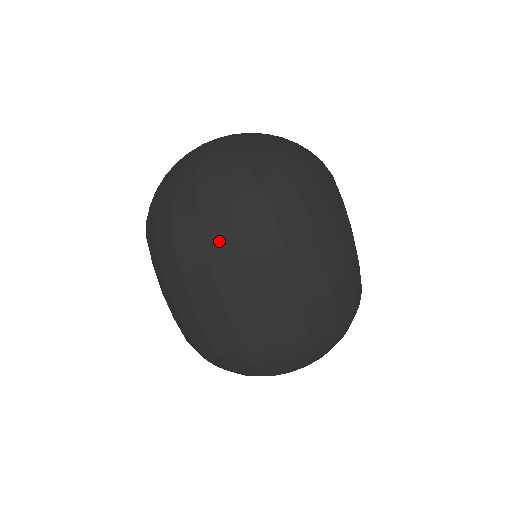
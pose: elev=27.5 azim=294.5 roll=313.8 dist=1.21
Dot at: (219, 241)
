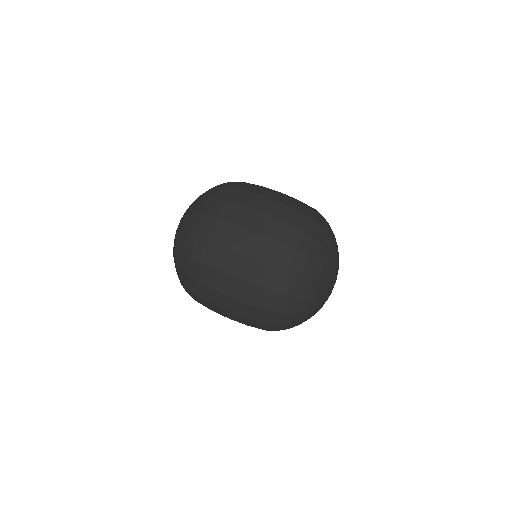
Dot at: (199, 290)
